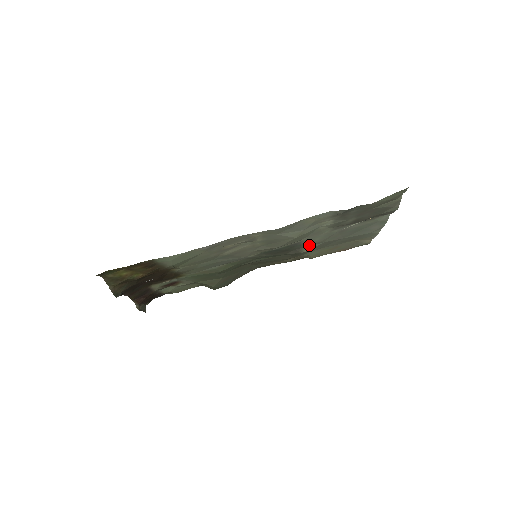
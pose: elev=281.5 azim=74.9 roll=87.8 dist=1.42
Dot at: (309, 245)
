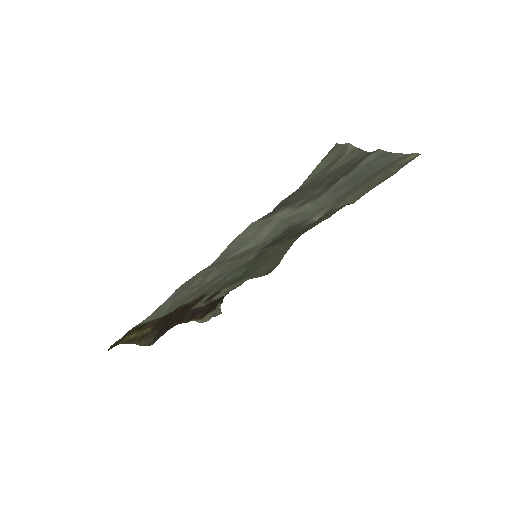
Dot at: (313, 215)
